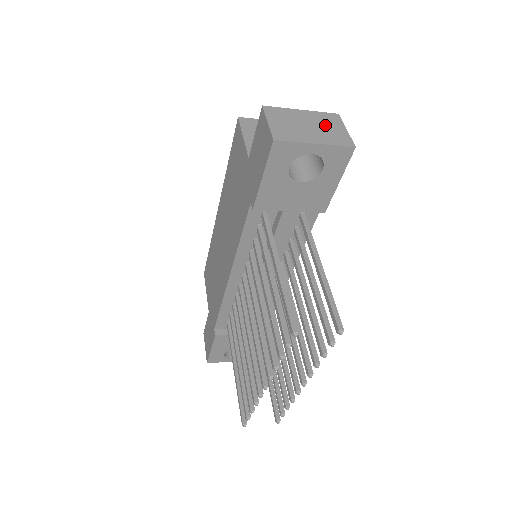
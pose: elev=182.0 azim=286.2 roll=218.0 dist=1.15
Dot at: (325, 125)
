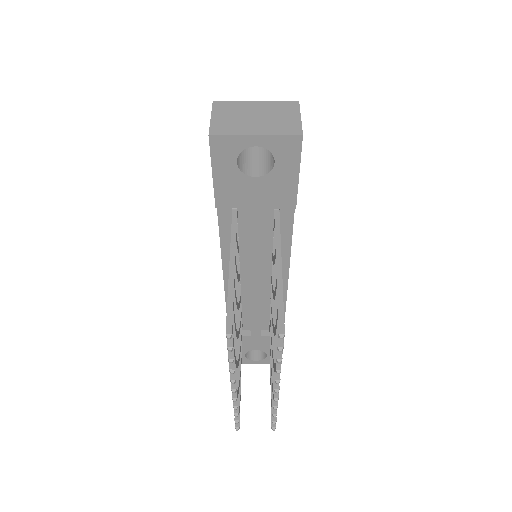
Dot at: (276, 115)
